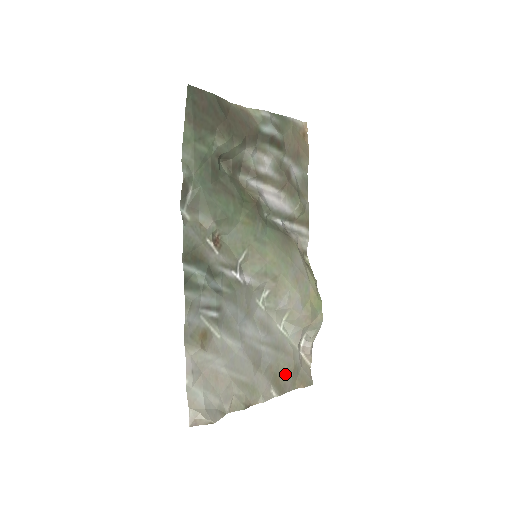
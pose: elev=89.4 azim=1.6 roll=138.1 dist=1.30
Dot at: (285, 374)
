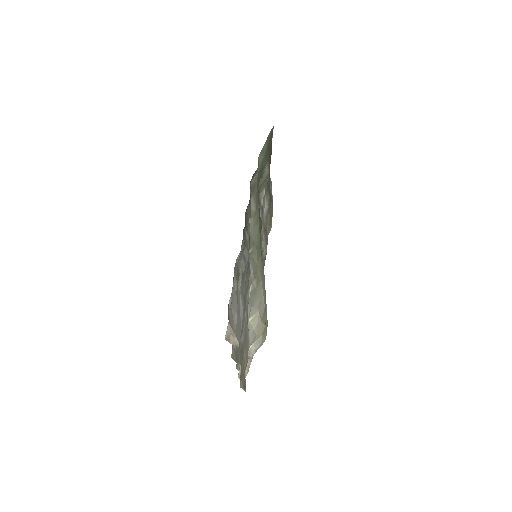
Dot at: (243, 364)
